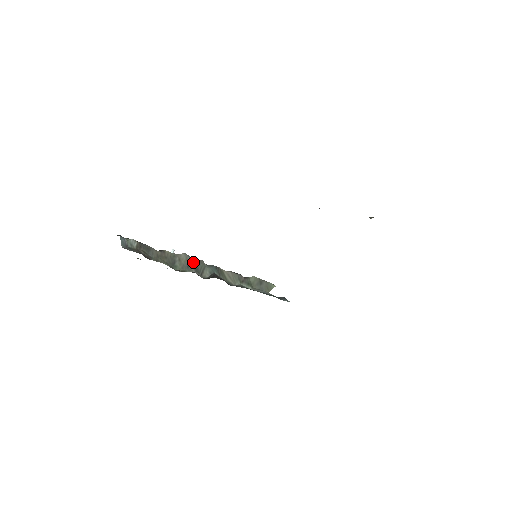
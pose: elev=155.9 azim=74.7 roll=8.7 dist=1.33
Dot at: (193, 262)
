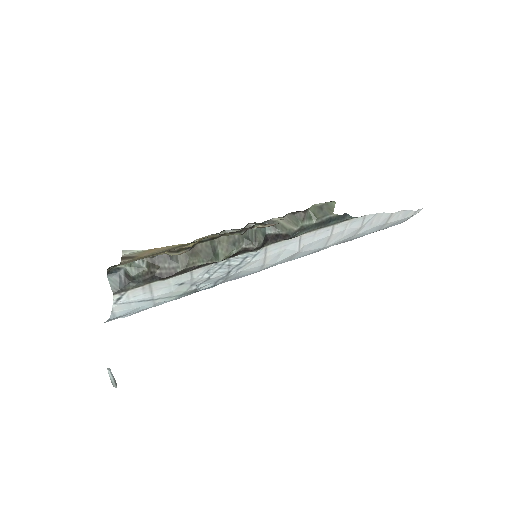
Dot at: occluded
